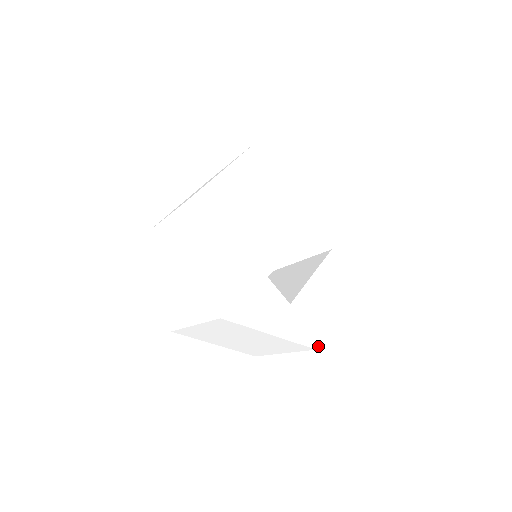
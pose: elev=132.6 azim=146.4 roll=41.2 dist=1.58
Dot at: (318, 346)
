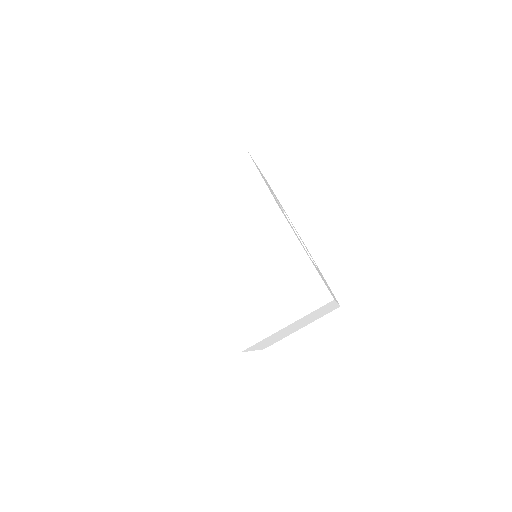
Dot at: (334, 299)
